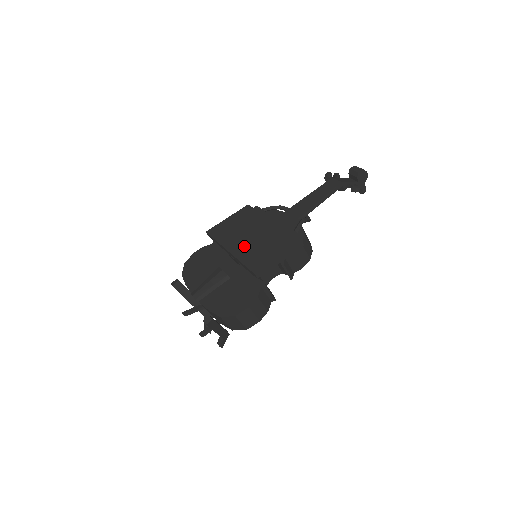
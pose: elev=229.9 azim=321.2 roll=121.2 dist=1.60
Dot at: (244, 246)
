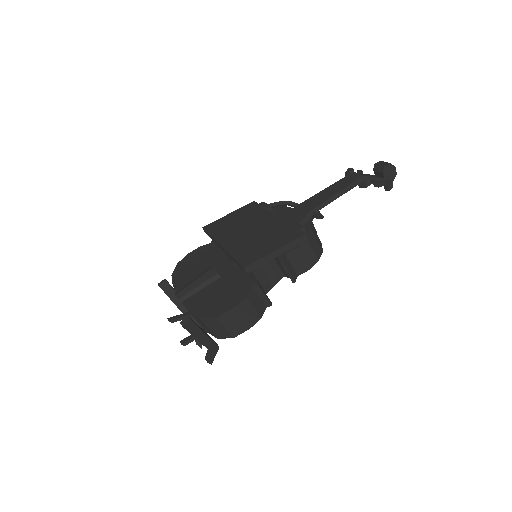
Dot at: (239, 240)
